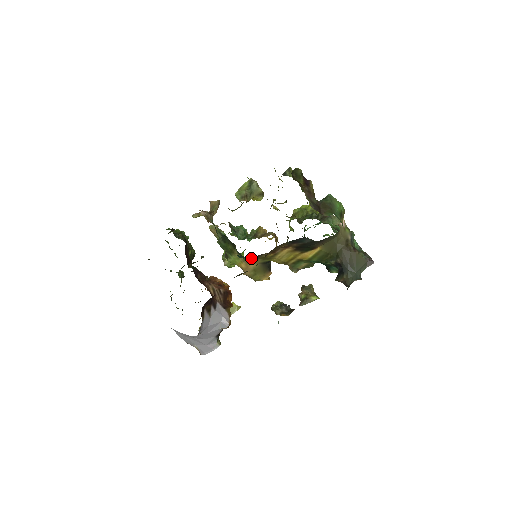
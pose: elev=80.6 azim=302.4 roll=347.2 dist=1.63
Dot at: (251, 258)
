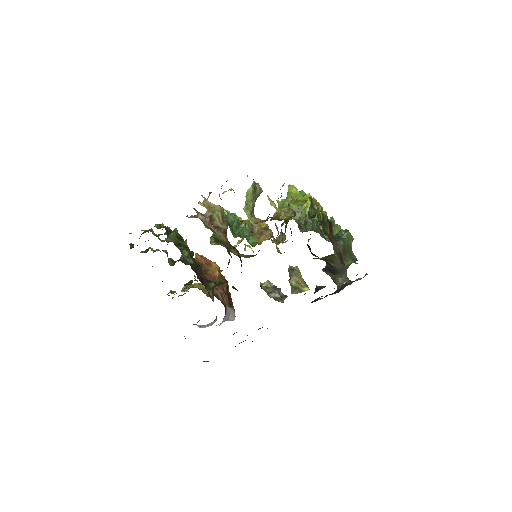
Dot at: occluded
